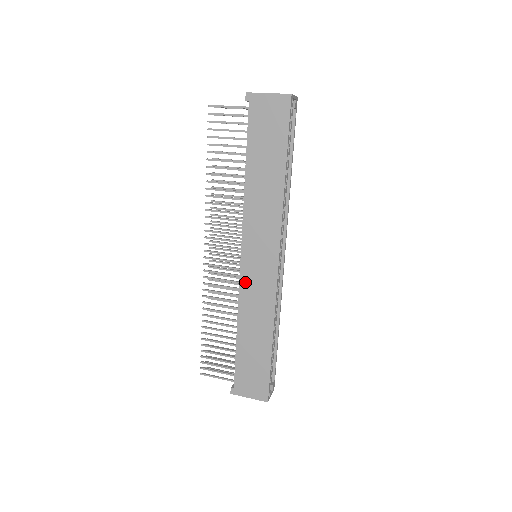
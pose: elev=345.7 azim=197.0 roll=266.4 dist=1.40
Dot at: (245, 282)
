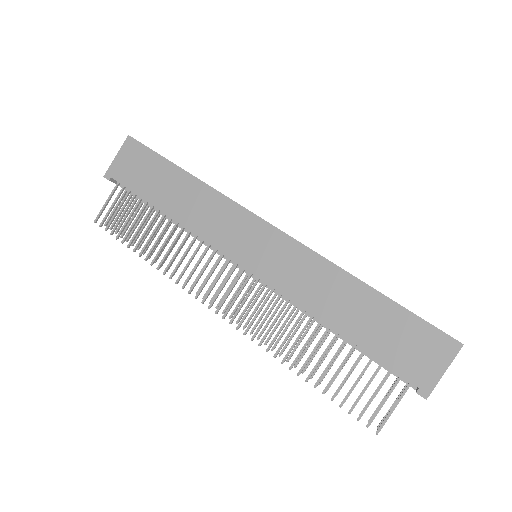
Dot at: (272, 278)
